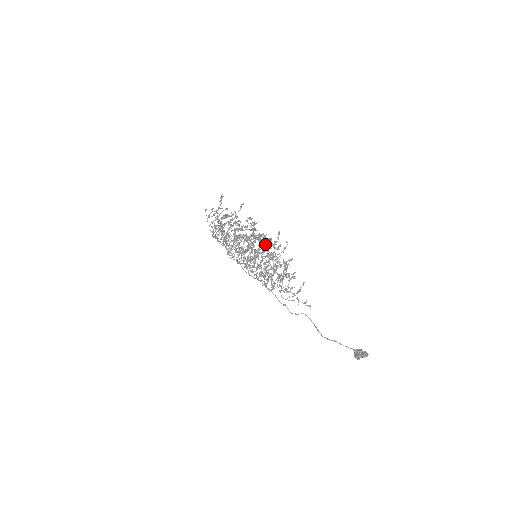
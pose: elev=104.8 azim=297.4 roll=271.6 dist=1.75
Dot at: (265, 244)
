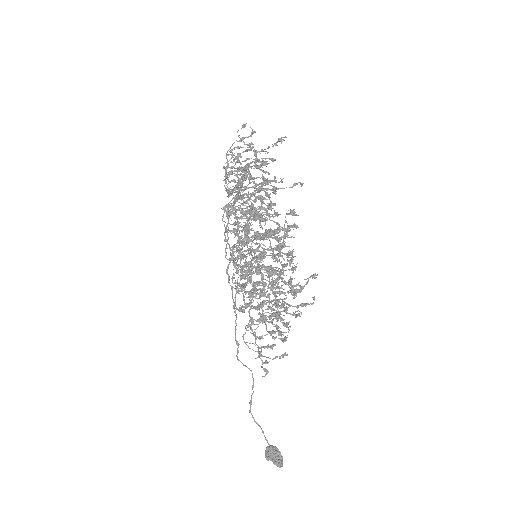
Dot at: occluded
